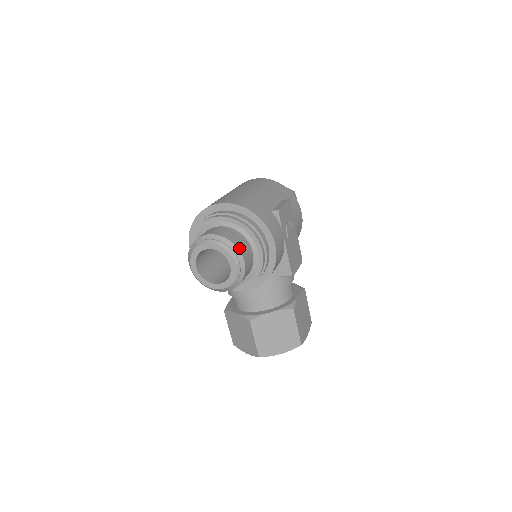
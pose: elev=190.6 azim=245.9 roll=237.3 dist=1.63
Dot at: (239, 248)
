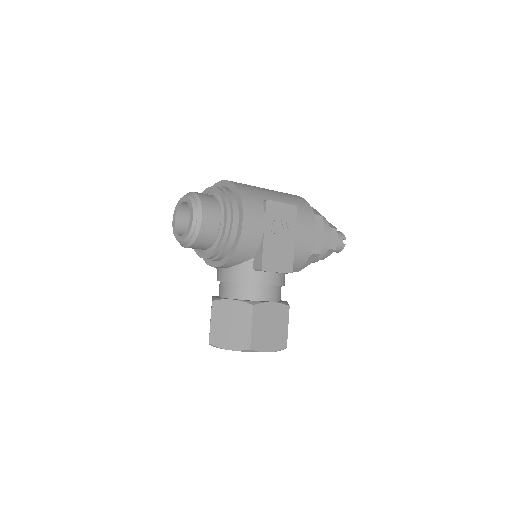
Dot at: (203, 205)
